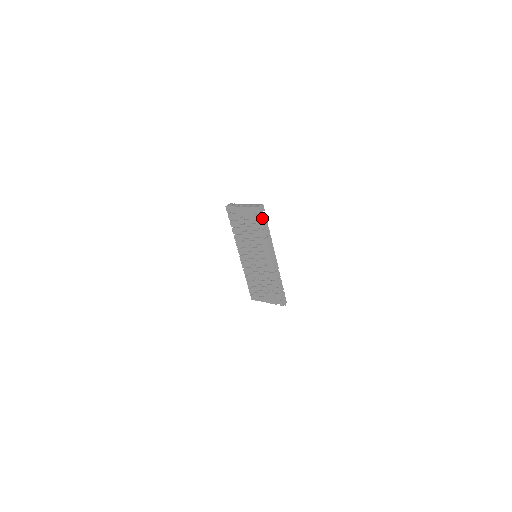
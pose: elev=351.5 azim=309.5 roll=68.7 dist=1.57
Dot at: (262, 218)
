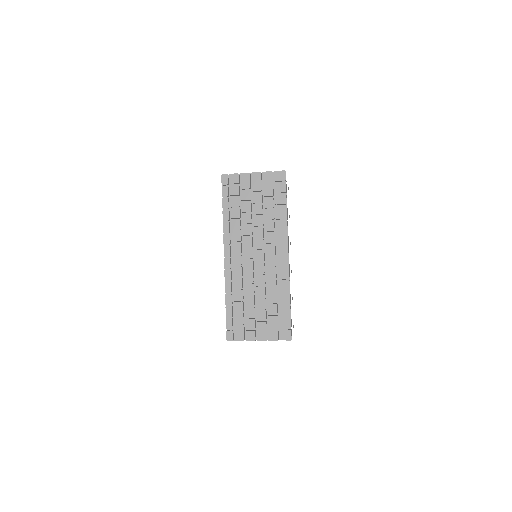
Dot at: (286, 188)
